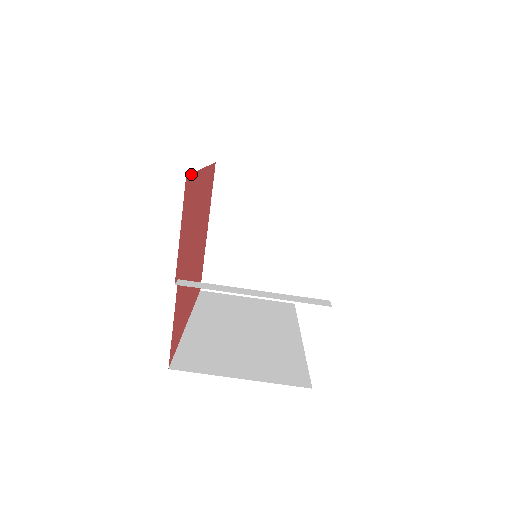
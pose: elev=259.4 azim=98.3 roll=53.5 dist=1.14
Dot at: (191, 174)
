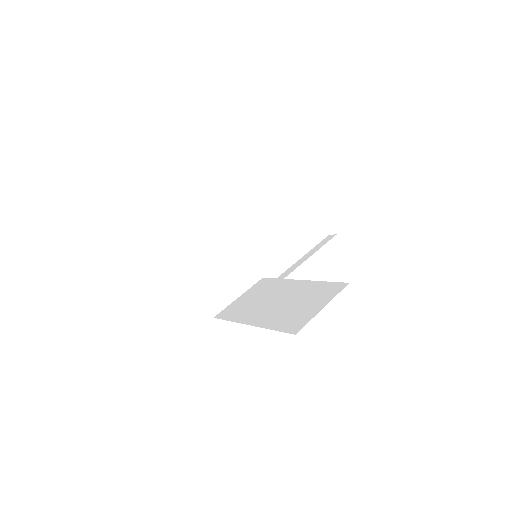
Dot at: occluded
